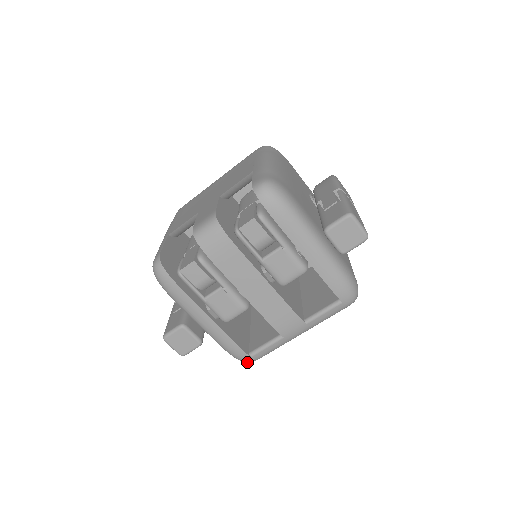
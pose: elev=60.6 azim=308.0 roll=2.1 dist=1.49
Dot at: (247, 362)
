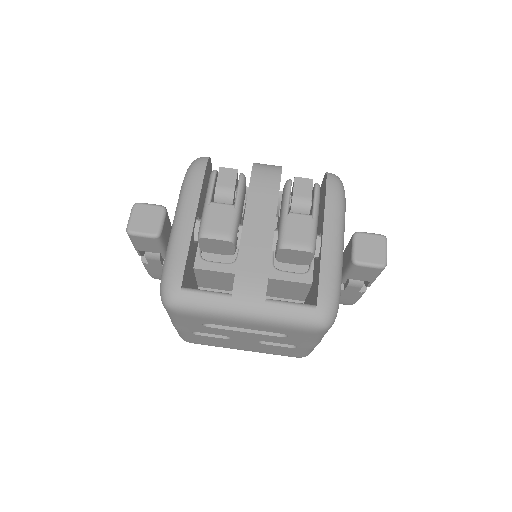
Dot at: (167, 298)
